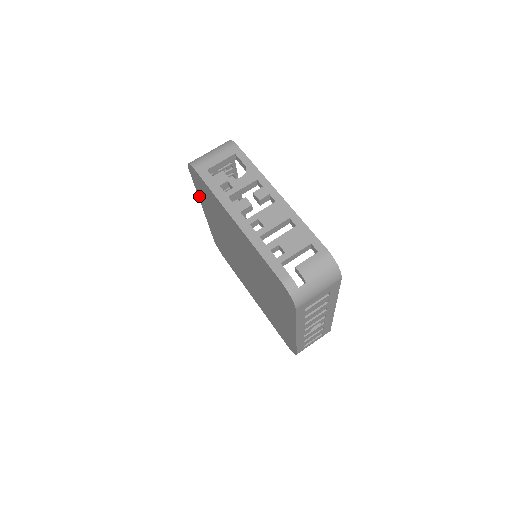
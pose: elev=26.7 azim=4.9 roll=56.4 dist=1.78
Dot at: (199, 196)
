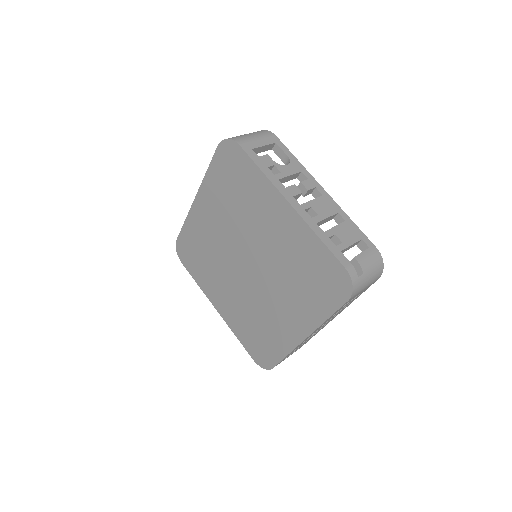
Dot at: (206, 181)
